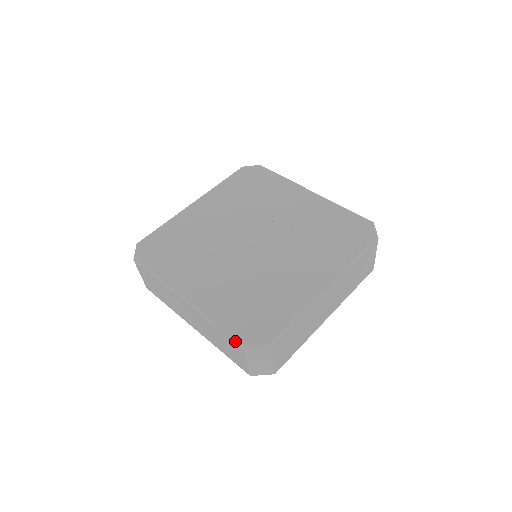
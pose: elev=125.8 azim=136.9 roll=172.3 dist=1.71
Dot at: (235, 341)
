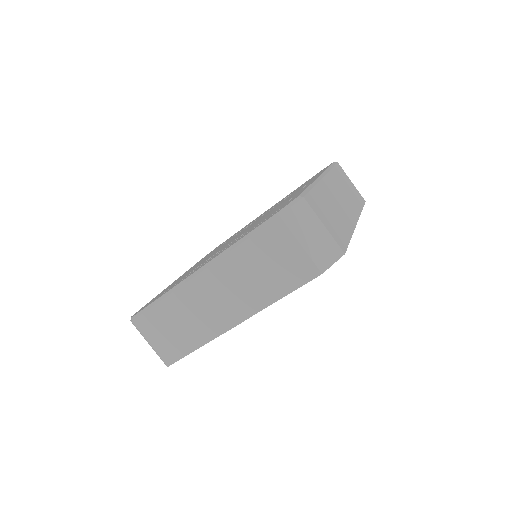
Dot at: (266, 224)
